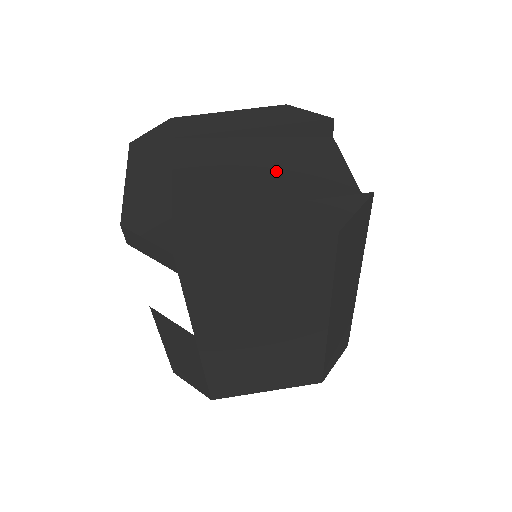
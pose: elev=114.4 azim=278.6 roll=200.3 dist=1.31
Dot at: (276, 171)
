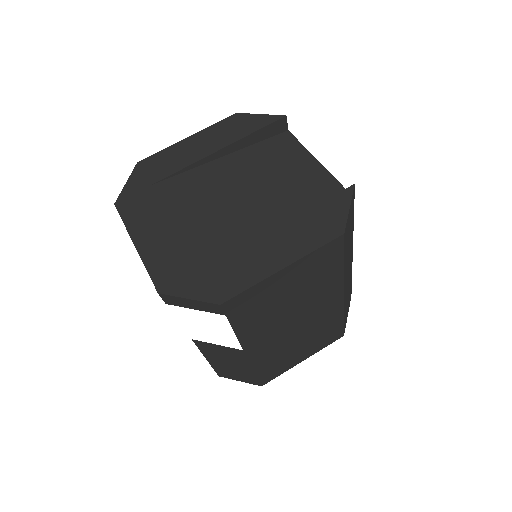
Dot at: (259, 187)
